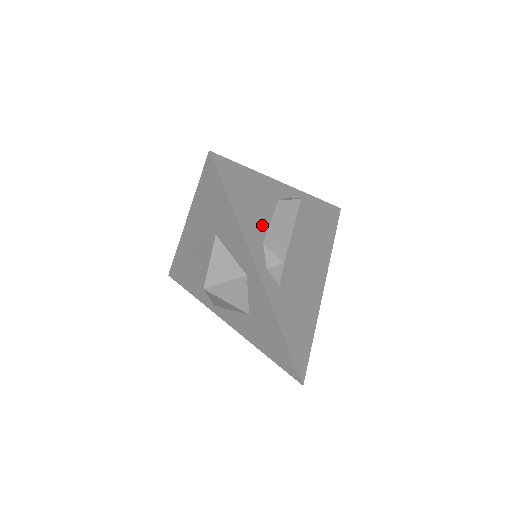
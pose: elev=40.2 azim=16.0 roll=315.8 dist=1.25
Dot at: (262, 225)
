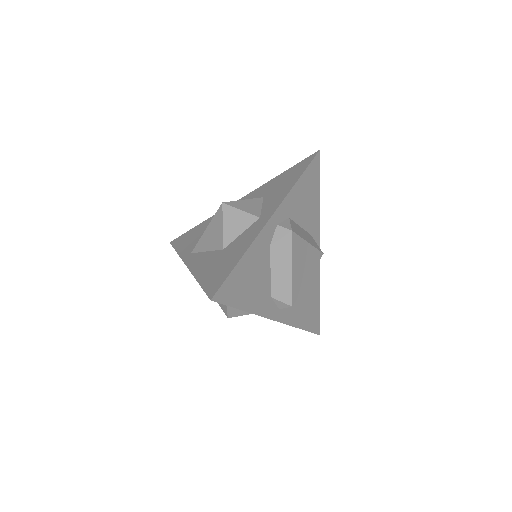
Dot at: (297, 215)
